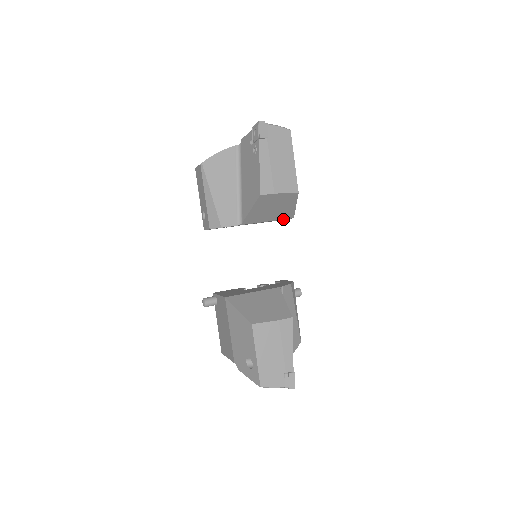
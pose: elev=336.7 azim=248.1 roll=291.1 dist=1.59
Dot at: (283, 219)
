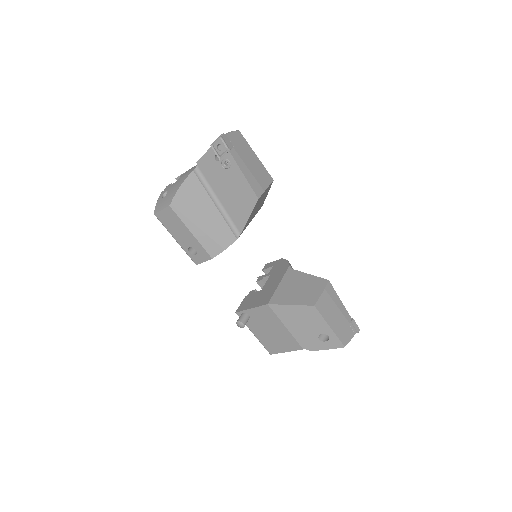
Dot at: (257, 212)
